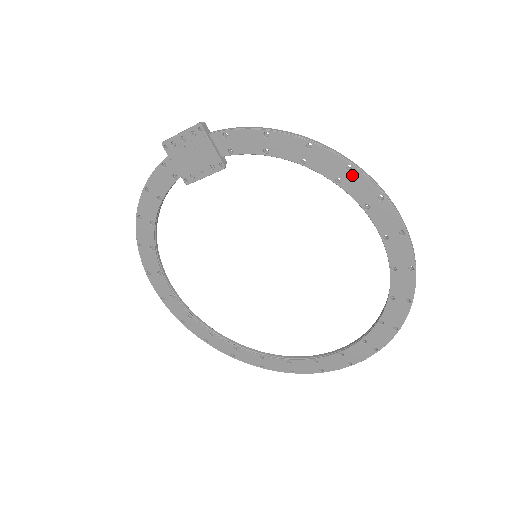
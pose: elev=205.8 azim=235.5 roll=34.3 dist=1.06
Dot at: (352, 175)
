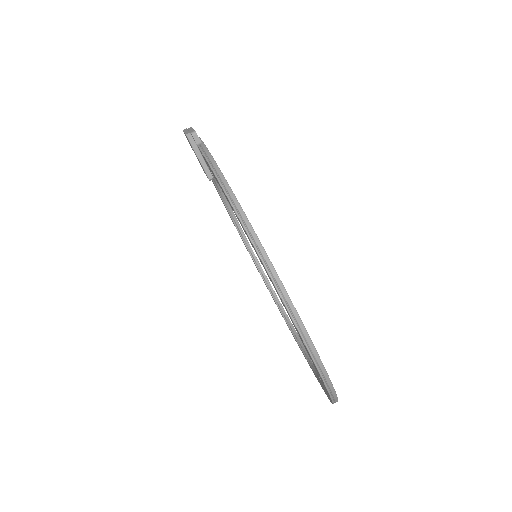
Dot at: (262, 263)
